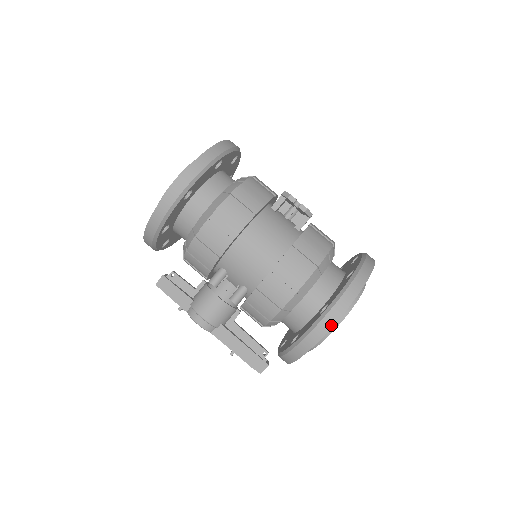
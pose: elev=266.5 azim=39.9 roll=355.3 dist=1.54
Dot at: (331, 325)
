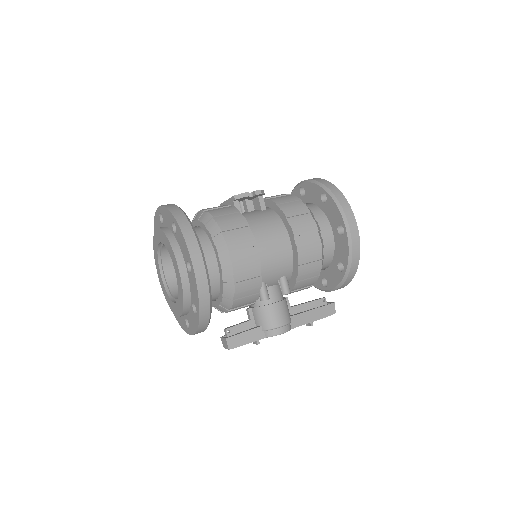
Dot at: (357, 232)
